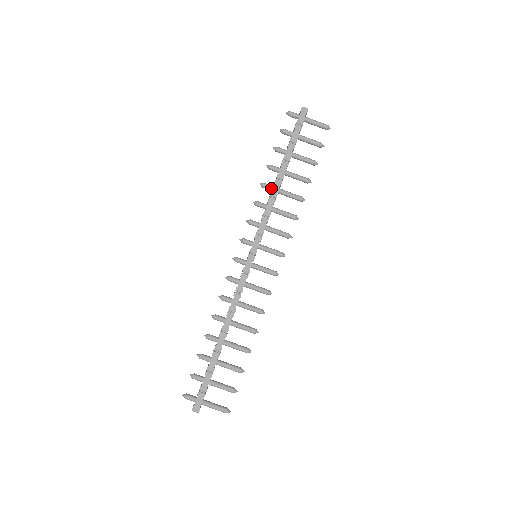
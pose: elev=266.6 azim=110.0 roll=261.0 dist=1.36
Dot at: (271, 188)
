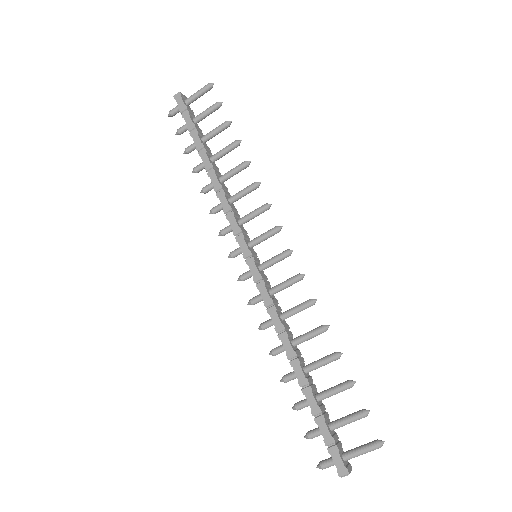
Dot at: (212, 185)
